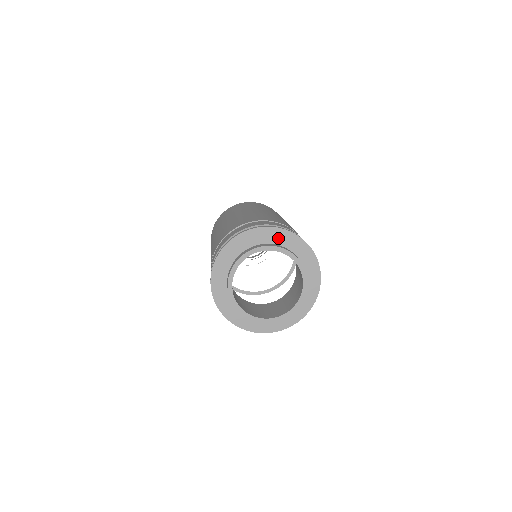
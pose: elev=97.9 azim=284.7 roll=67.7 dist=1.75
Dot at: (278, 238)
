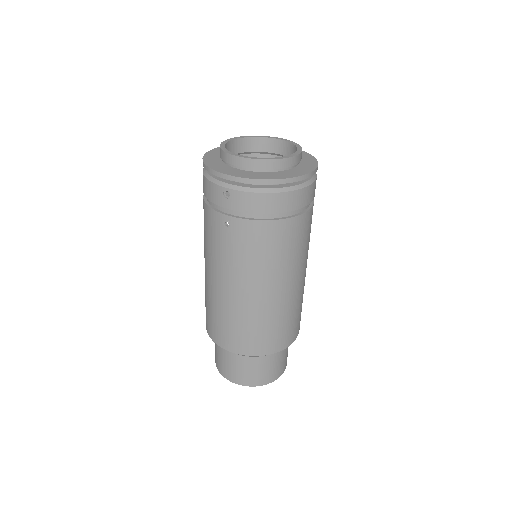
Dot at: occluded
